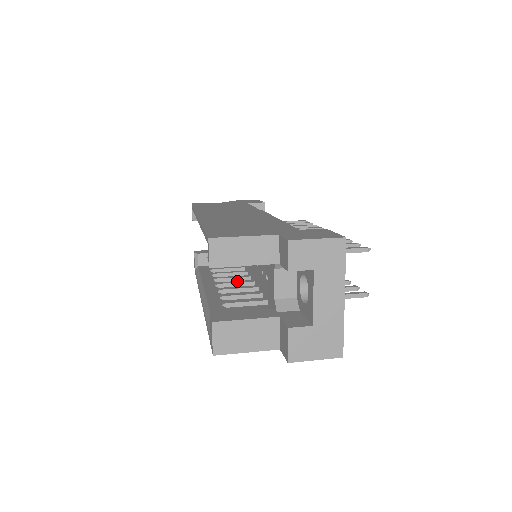
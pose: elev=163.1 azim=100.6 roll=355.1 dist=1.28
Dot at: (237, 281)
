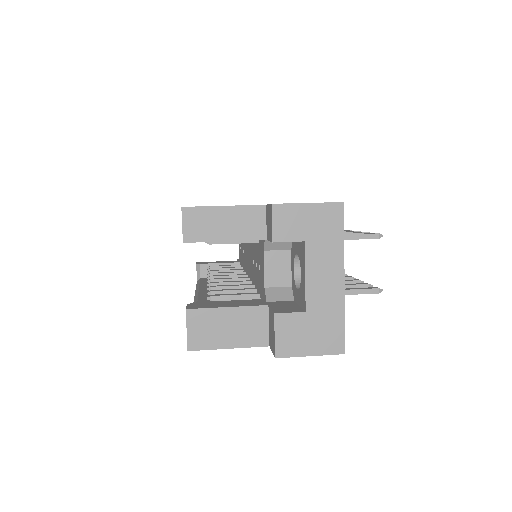
Dot at: (232, 281)
